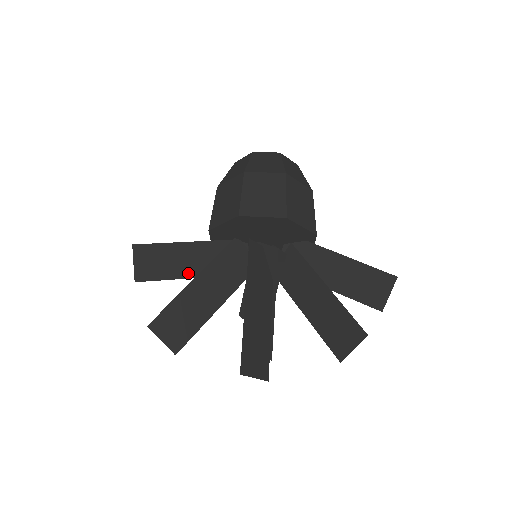
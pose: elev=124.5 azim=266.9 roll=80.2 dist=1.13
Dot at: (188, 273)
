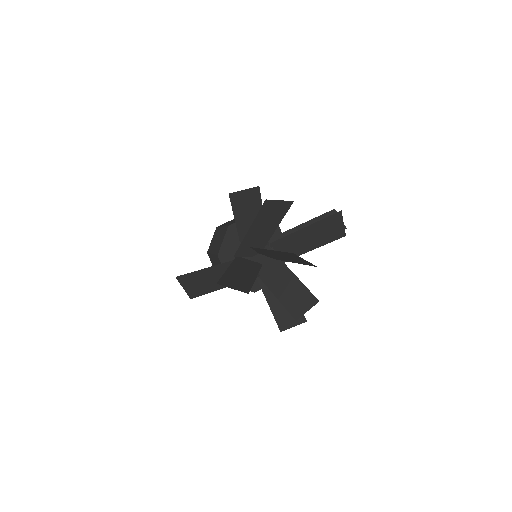
Dot at: occluded
